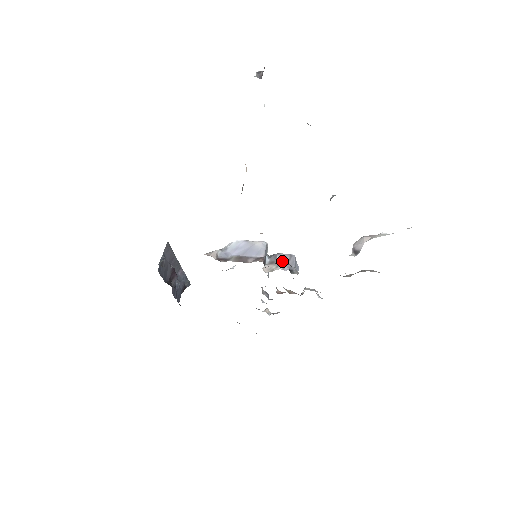
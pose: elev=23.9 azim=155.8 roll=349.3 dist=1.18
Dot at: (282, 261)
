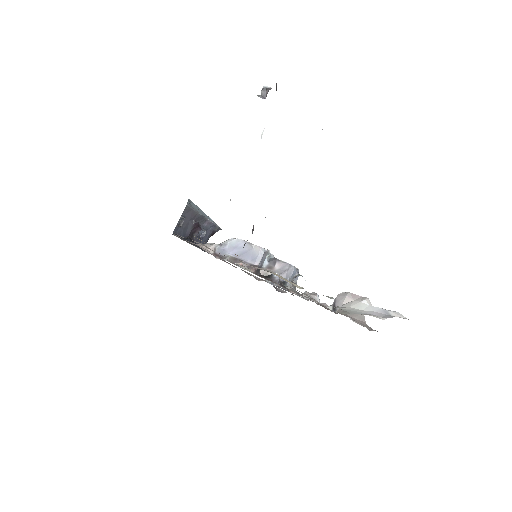
Dot at: (273, 276)
